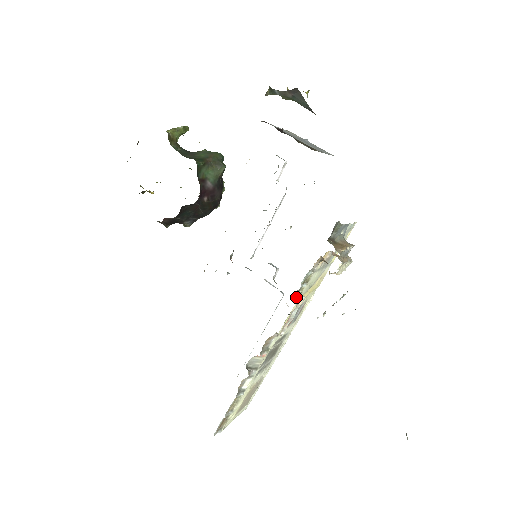
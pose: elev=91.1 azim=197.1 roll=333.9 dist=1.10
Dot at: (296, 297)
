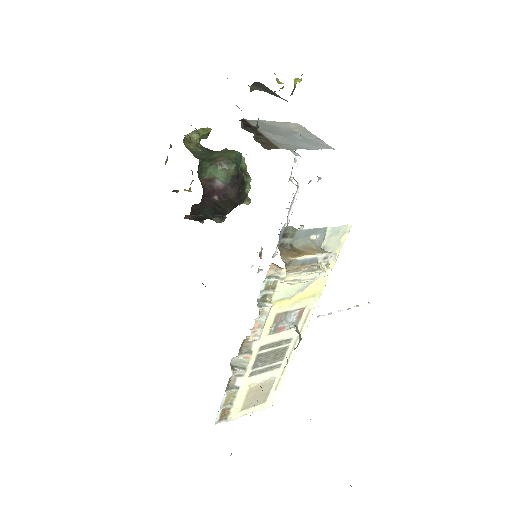
Dot at: (259, 303)
